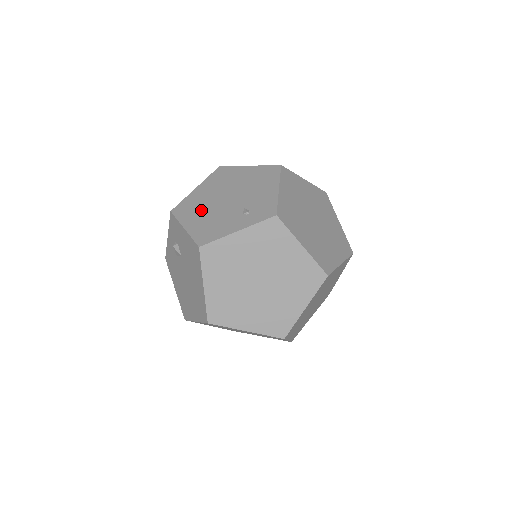
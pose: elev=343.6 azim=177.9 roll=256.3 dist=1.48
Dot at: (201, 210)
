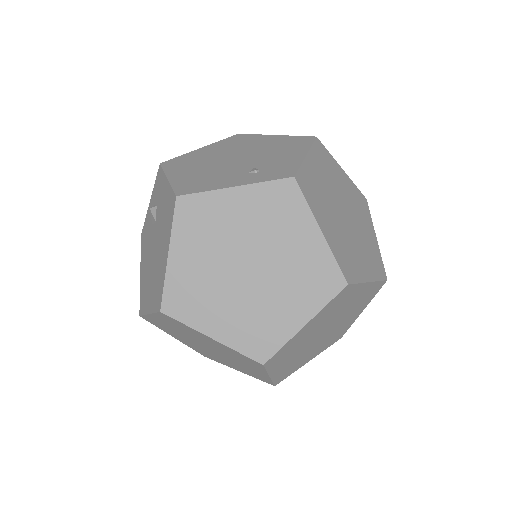
Dot at: (197, 165)
